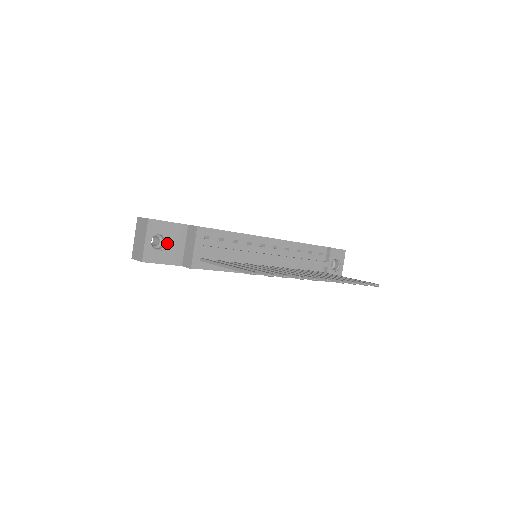
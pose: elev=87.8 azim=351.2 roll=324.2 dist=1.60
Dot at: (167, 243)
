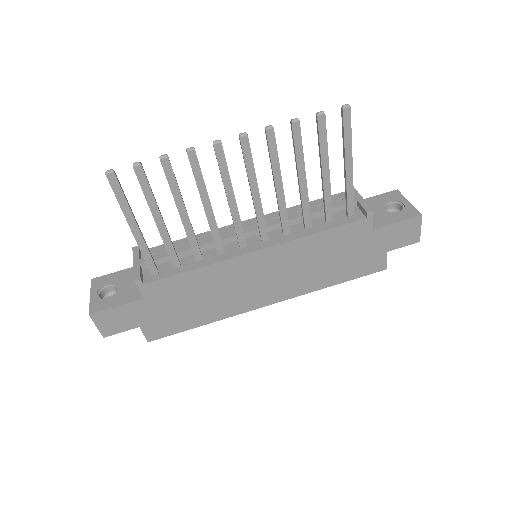
Dot at: (118, 288)
